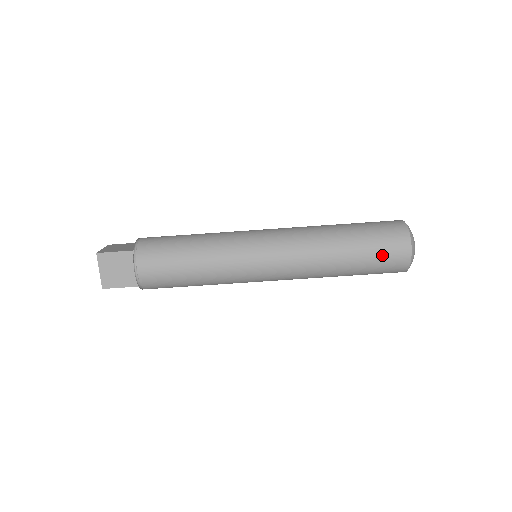
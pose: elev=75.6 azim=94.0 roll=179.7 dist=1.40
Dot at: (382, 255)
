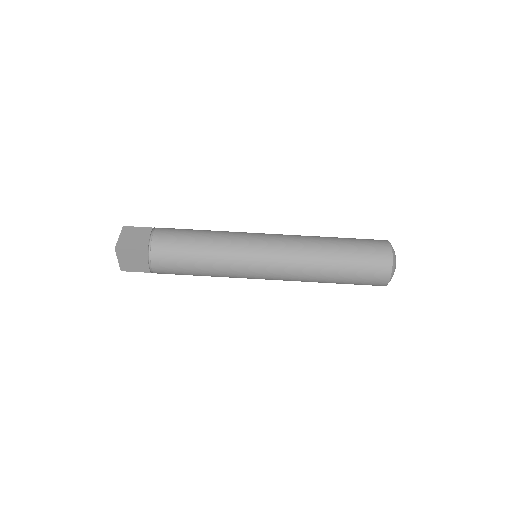
Dot at: (364, 279)
